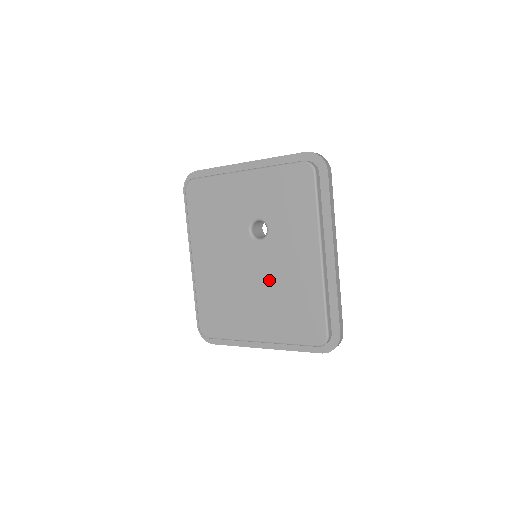
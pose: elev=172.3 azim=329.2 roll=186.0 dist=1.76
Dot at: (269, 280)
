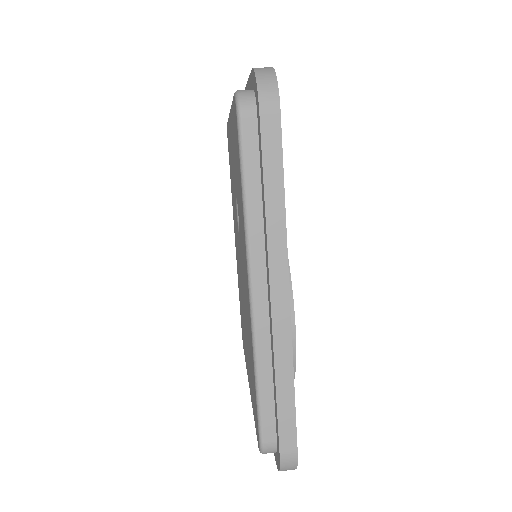
Dot at: (244, 303)
